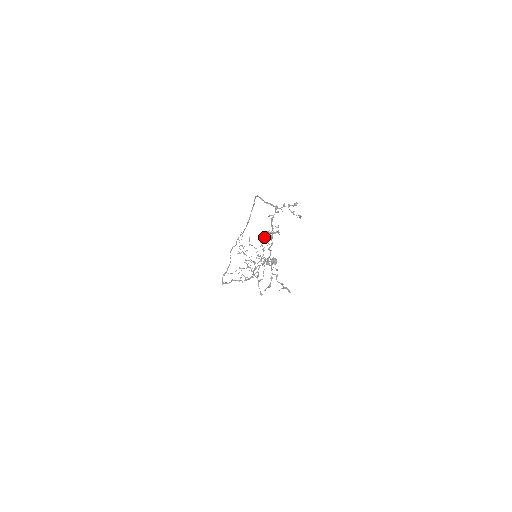
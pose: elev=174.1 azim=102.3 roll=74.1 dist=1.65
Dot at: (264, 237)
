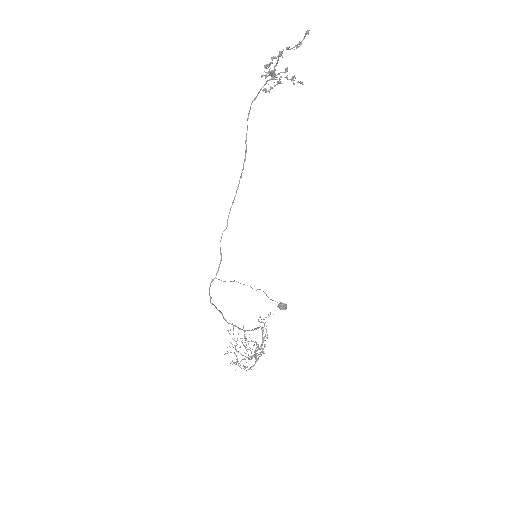
Dot at: (264, 88)
